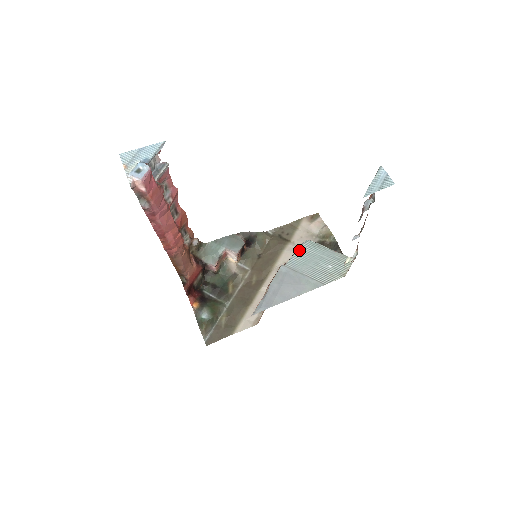
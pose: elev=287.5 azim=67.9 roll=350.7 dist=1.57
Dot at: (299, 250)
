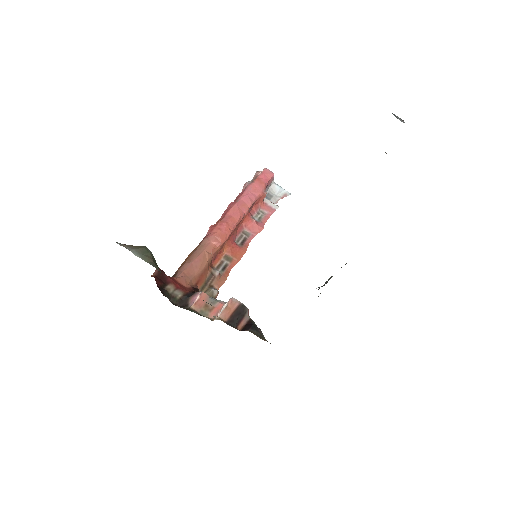
Dot at: occluded
